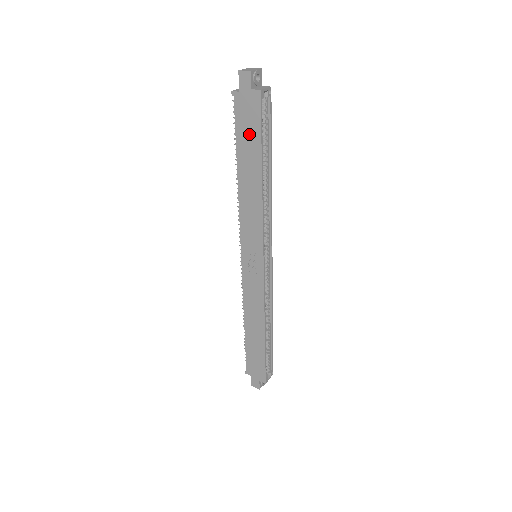
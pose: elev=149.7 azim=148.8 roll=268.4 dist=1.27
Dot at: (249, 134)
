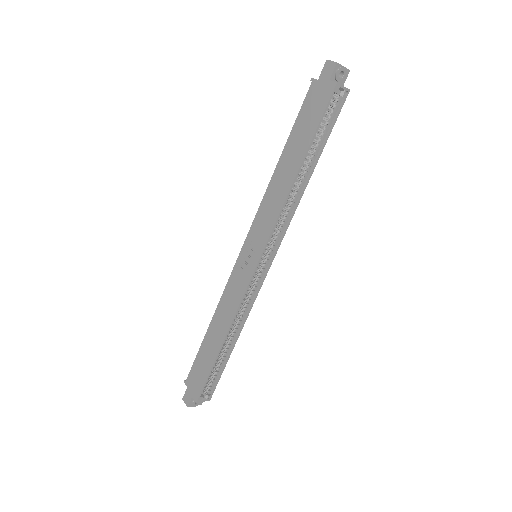
Dot at: (307, 123)
